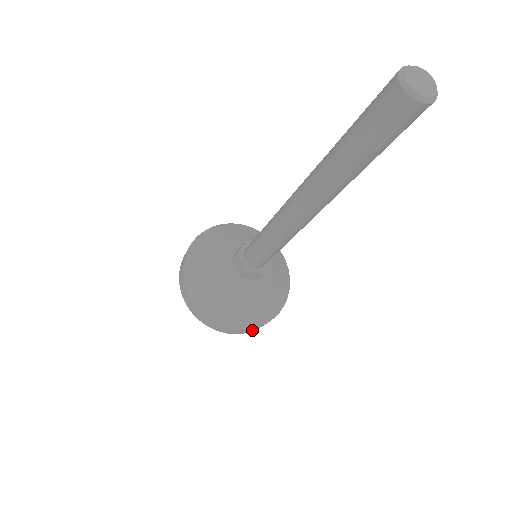
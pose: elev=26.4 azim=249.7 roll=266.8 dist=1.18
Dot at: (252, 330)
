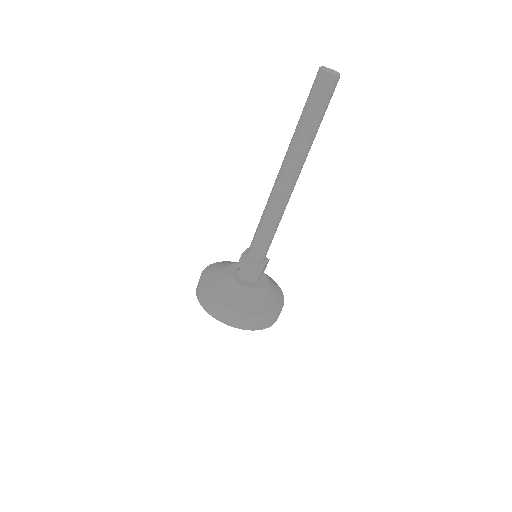
Dot at: (261, 325)
